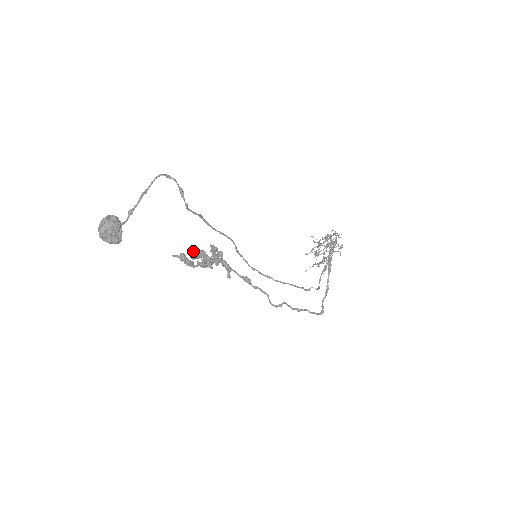
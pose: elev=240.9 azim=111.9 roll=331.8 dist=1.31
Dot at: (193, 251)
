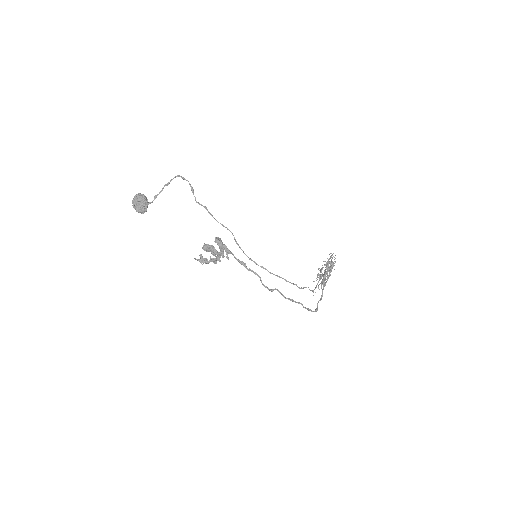
Dot at: (205, 244)
